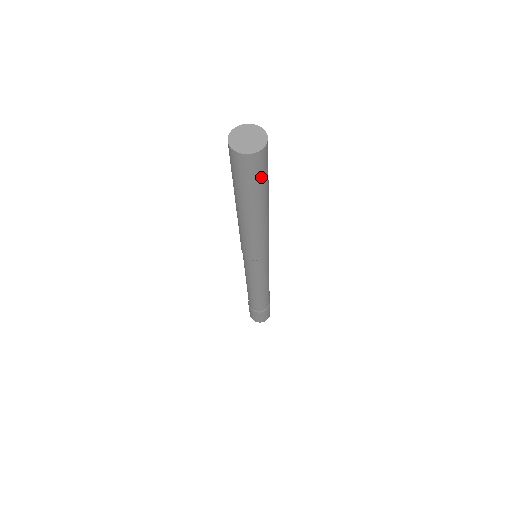
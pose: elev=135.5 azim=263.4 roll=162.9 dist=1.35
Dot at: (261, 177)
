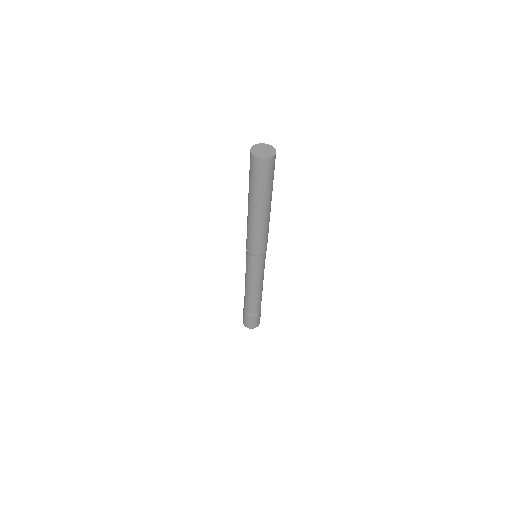
Dot at: occluded
